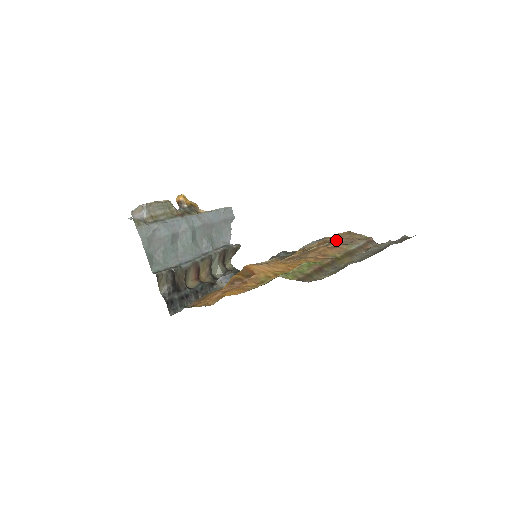
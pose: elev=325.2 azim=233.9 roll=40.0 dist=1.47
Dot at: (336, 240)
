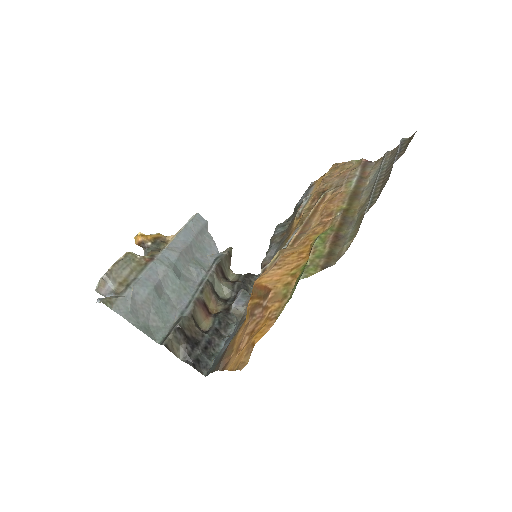
Dot at: (328, 185)
